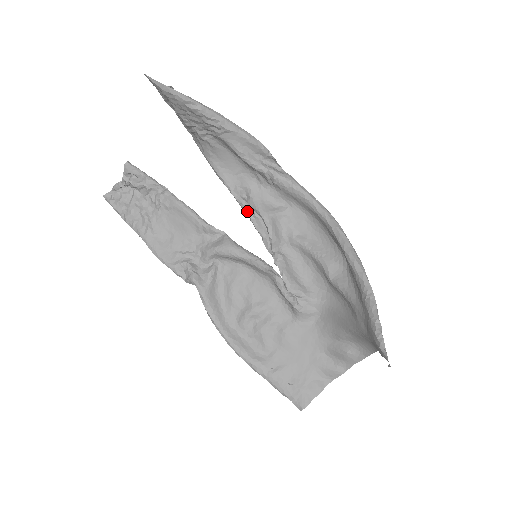
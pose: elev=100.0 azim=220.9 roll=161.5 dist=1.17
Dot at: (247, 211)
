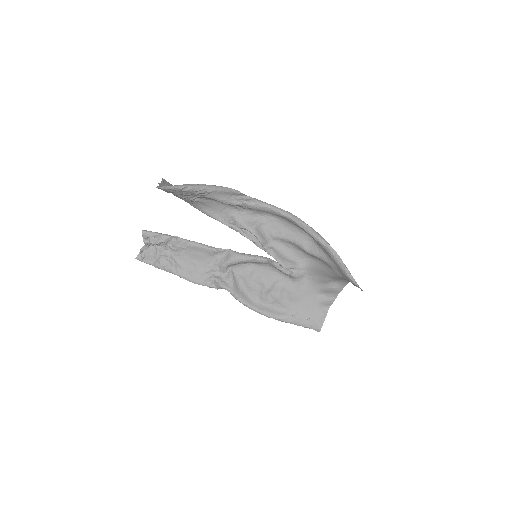
Dot at: (238, 231)
